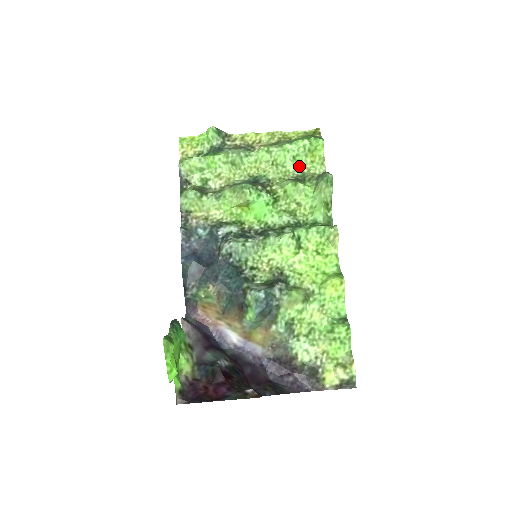
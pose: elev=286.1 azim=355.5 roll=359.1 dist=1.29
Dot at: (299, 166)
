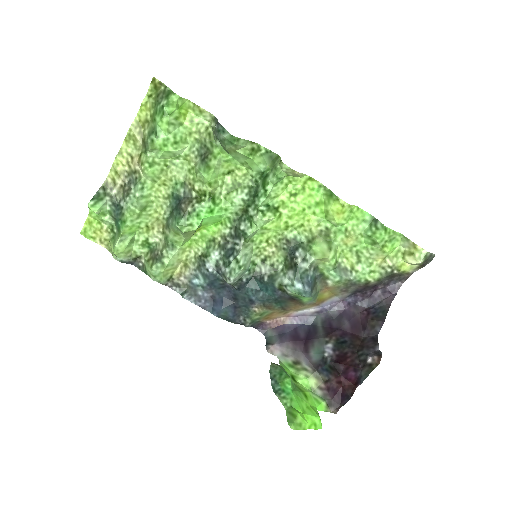
Dot at: (187, 140)
